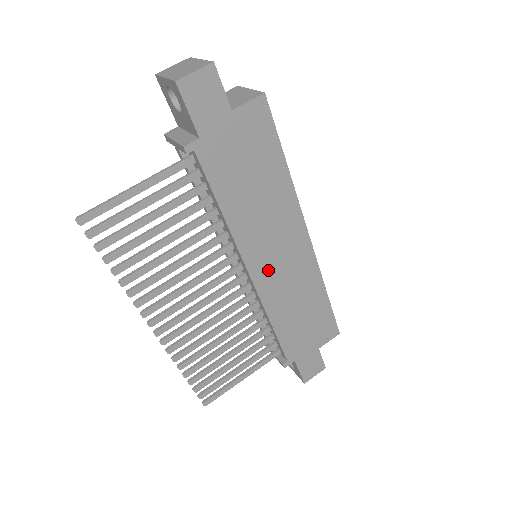
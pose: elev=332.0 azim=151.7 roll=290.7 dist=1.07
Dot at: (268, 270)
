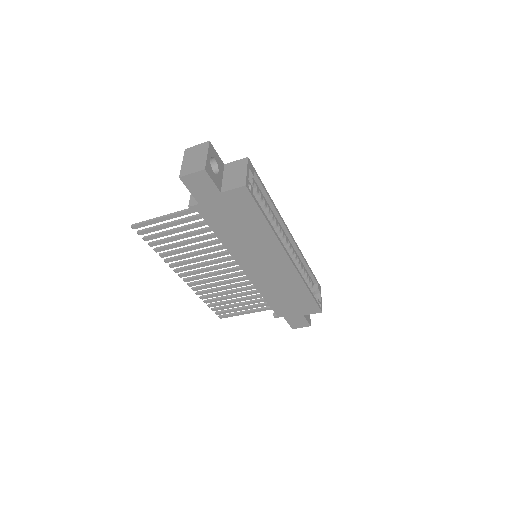
Dot at: (257, 270)
